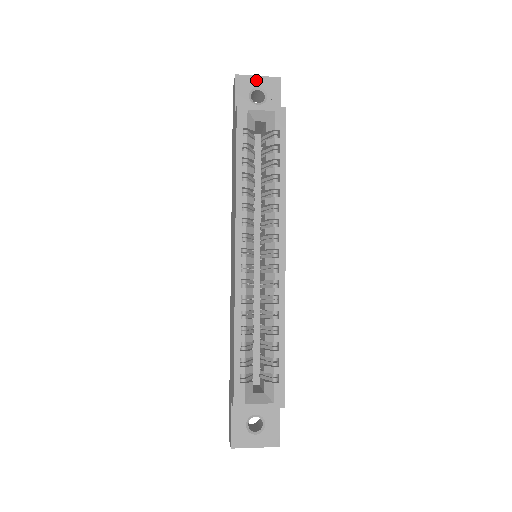
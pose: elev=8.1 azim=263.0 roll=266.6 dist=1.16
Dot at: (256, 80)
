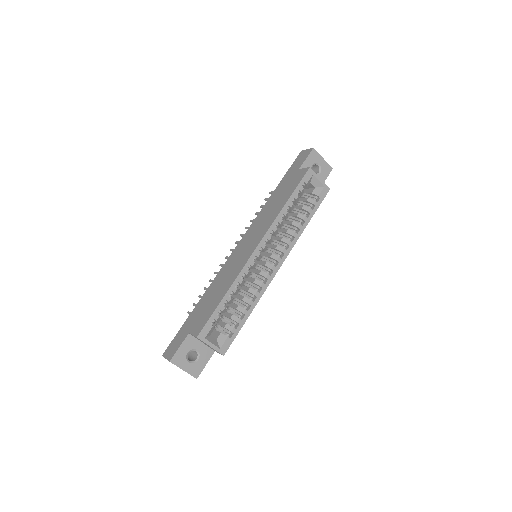
Dot at: (321, 160)
